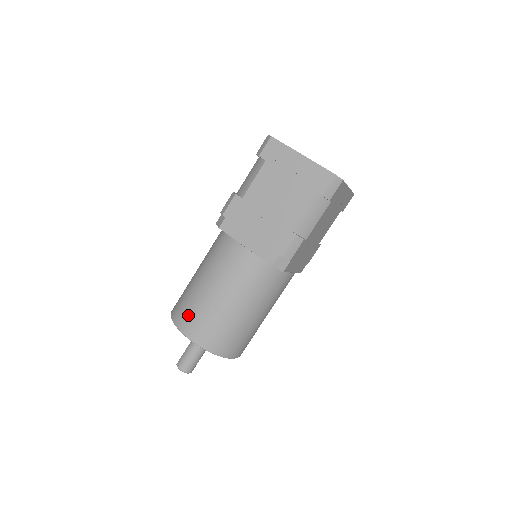
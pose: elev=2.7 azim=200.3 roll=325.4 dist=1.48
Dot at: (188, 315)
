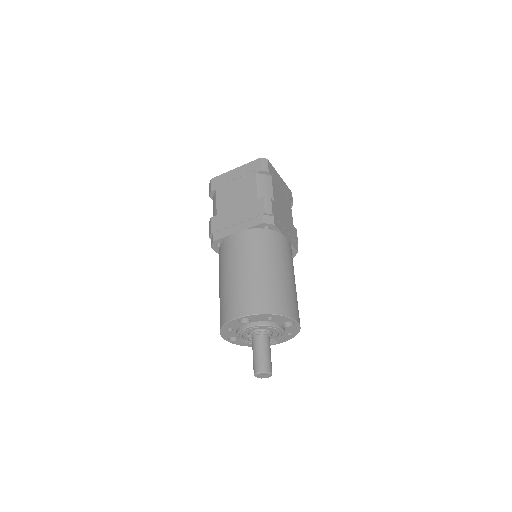
Dot at: (230, 304)
